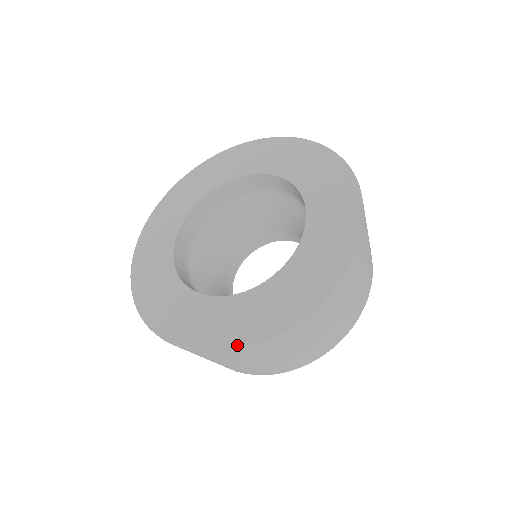
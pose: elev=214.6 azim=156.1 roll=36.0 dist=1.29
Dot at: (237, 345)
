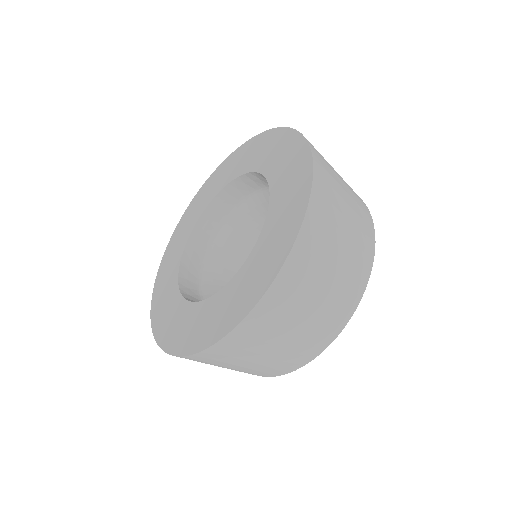
Dot at: (174, 352)
